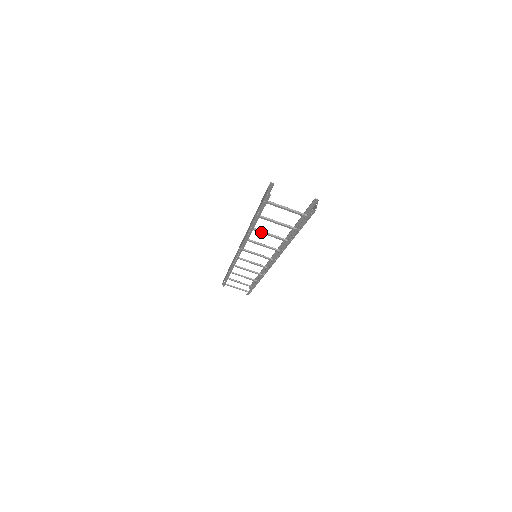
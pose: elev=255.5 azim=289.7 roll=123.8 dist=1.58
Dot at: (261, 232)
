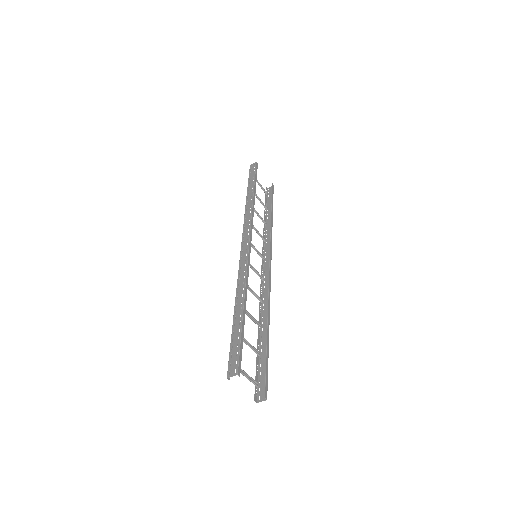
Dot at: occluded
